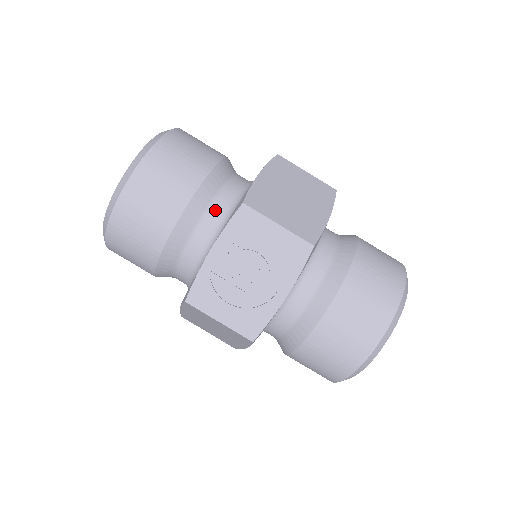
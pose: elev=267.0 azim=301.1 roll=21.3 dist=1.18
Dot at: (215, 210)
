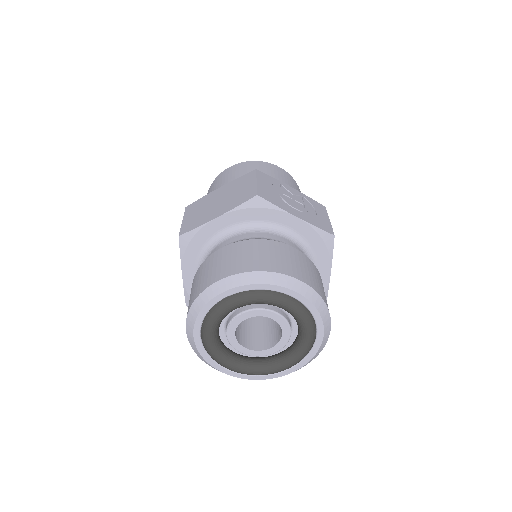
Dot at: occluded
